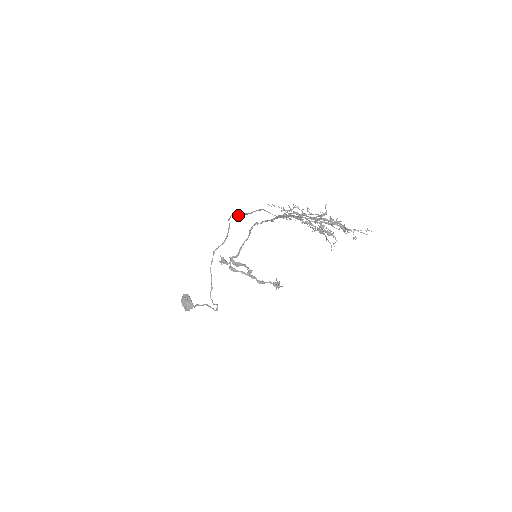
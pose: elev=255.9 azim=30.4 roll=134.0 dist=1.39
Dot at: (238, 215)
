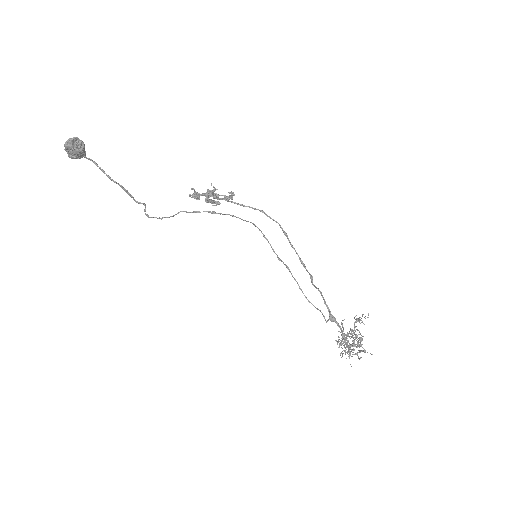
Dot at: (285, 265)
